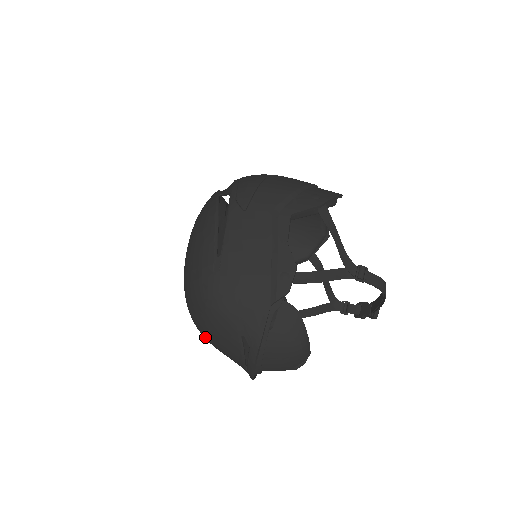
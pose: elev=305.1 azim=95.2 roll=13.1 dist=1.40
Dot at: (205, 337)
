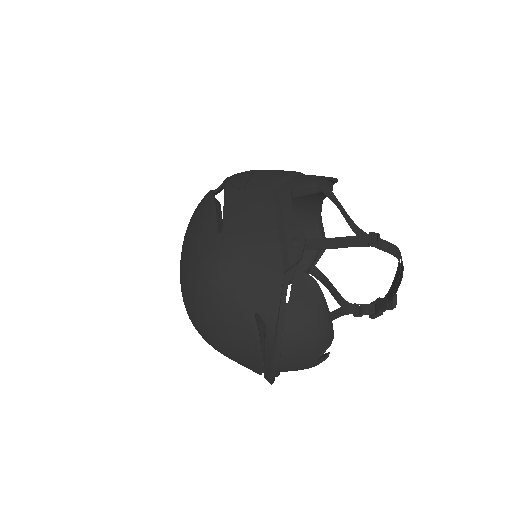
Dot at: (210, 336)
